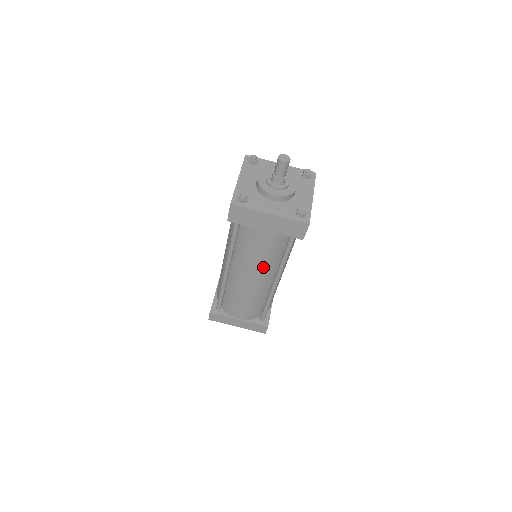
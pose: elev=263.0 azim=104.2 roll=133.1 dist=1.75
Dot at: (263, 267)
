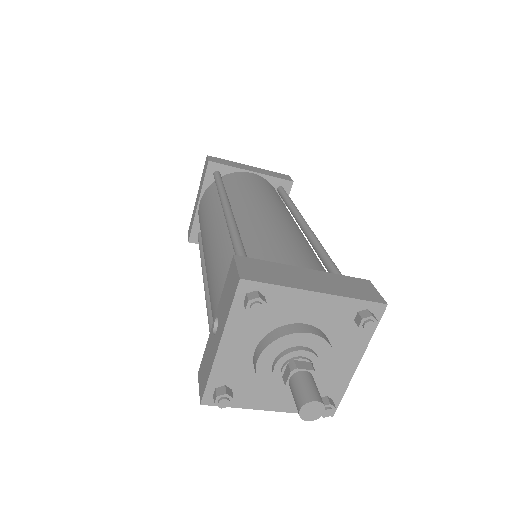
Dot at: occluded
